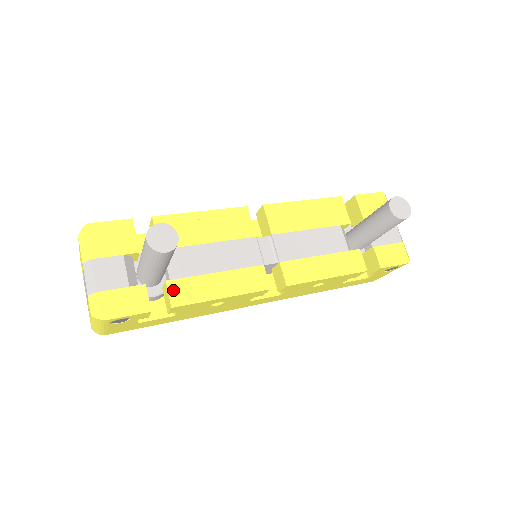
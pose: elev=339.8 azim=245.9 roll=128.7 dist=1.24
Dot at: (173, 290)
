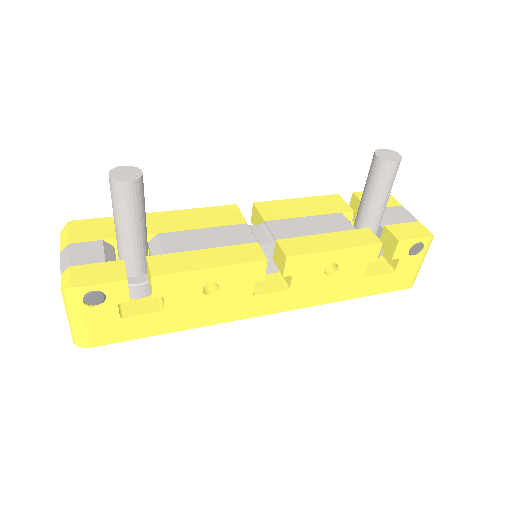
Dot at: (154, 263)
